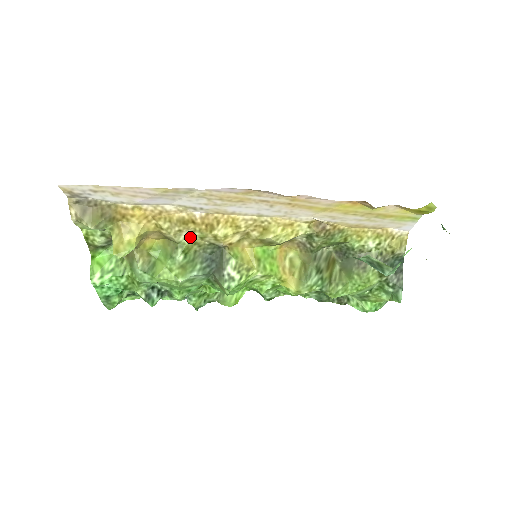
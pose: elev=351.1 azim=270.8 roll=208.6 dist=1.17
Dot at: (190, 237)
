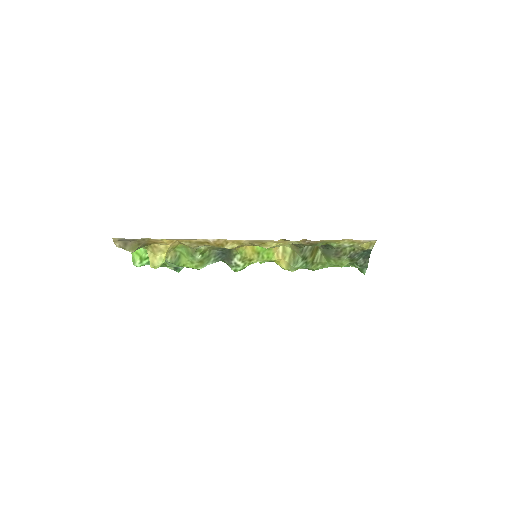
Dot at: (206, 246)
